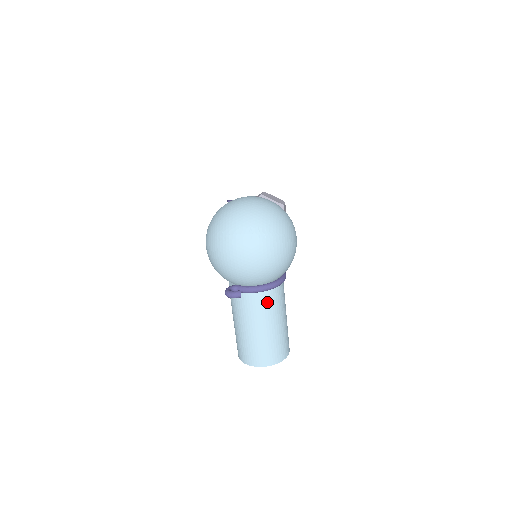
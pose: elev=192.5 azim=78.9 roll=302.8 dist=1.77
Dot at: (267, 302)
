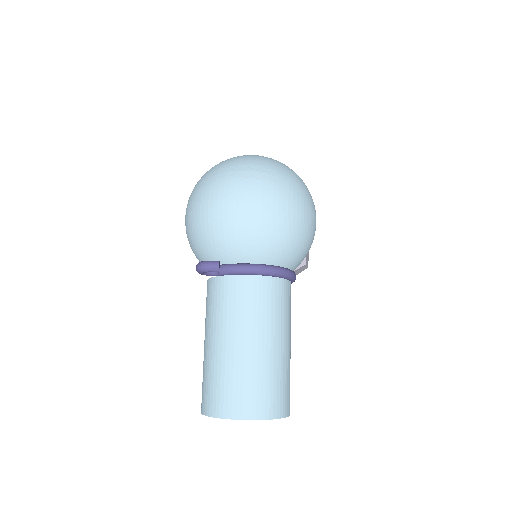
Dot at: (260, 295)
